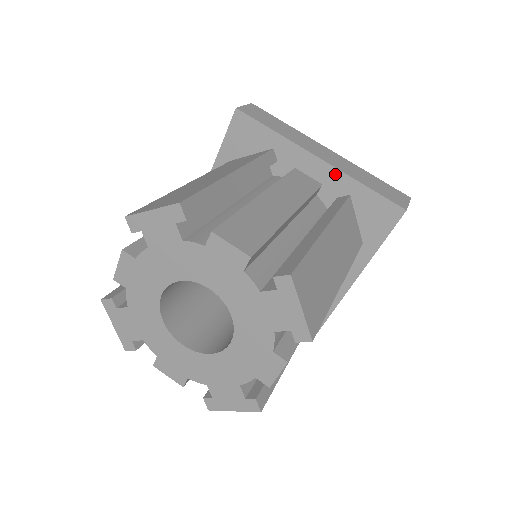
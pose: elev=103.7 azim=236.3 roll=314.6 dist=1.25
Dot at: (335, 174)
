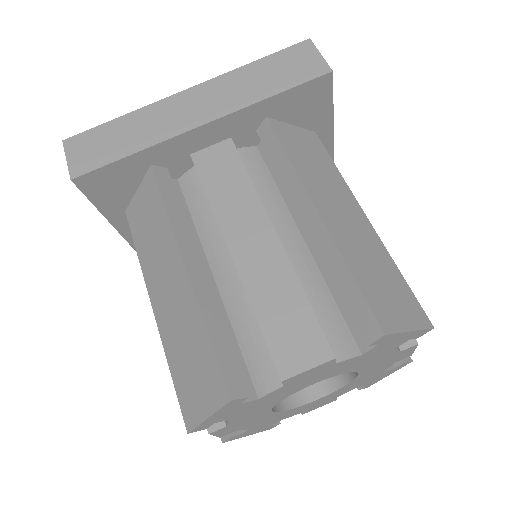
Dot at: (233, 119)
